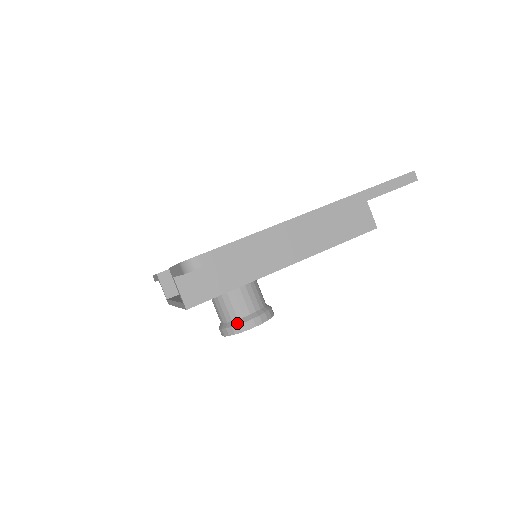
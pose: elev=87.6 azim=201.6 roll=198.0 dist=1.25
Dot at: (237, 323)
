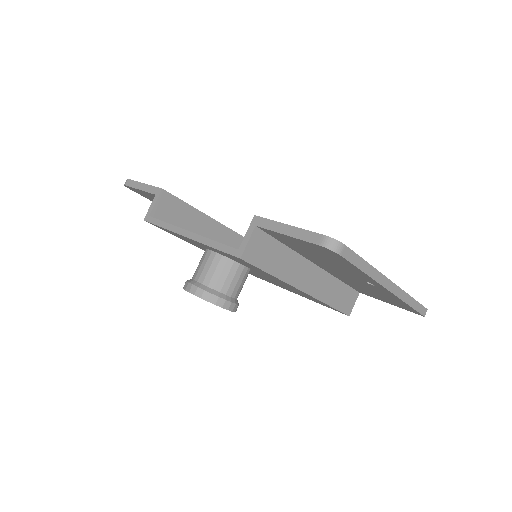
Dot at: (218, 295)
